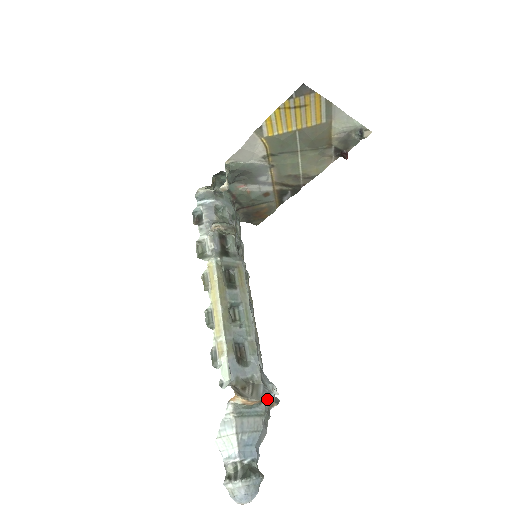
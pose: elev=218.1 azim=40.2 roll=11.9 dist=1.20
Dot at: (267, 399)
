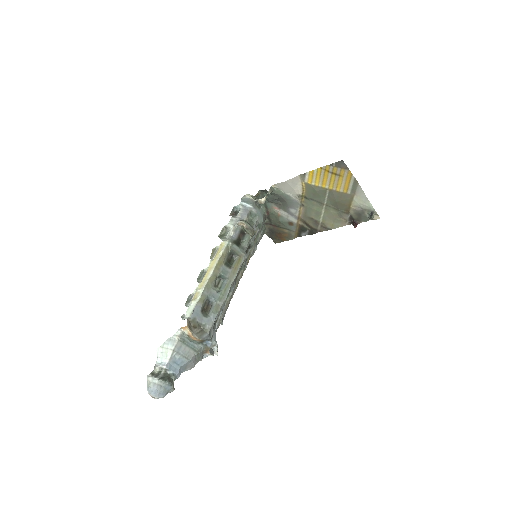
Dot at: (205, 344)
